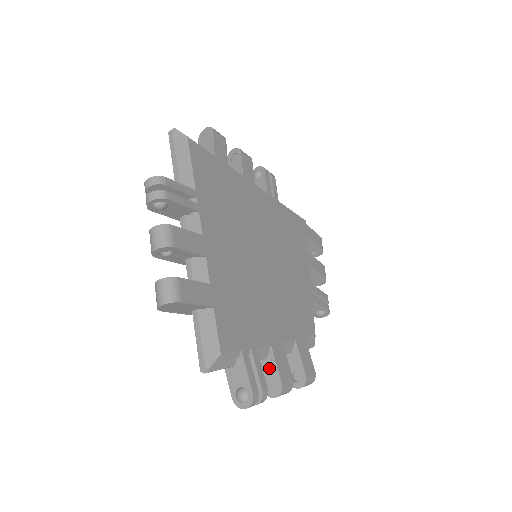
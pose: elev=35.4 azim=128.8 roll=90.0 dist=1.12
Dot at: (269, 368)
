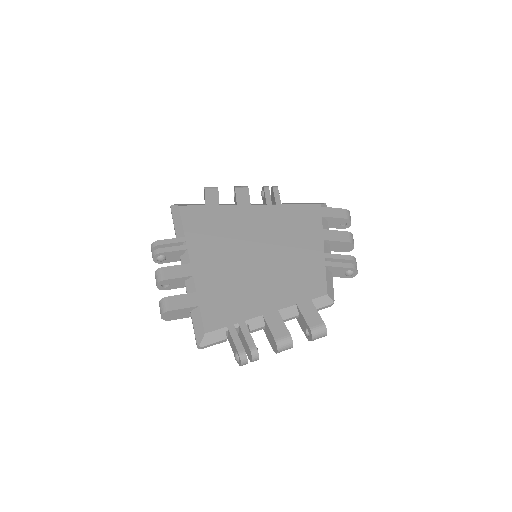
Dot at: (268, 332)
